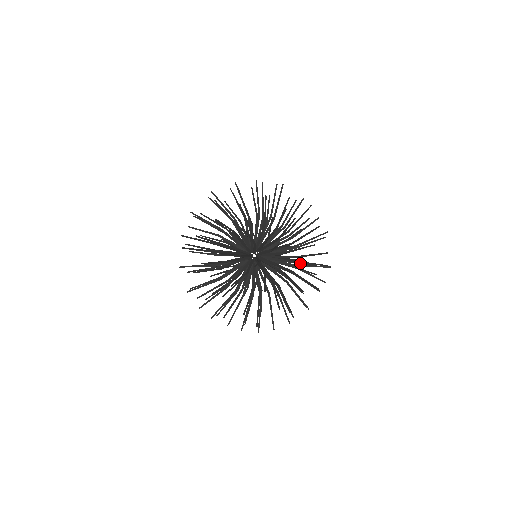
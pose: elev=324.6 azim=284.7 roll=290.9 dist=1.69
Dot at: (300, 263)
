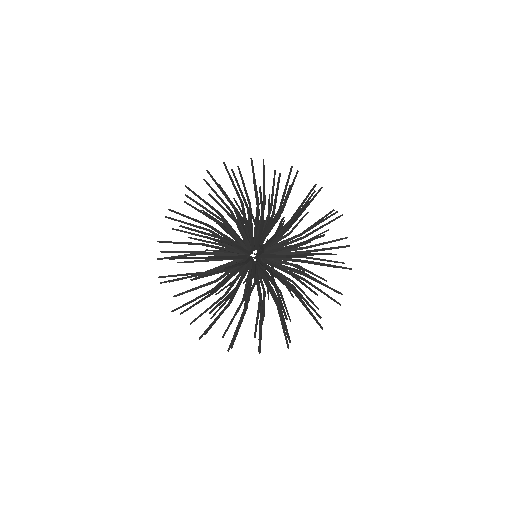
Dot at: occluded
